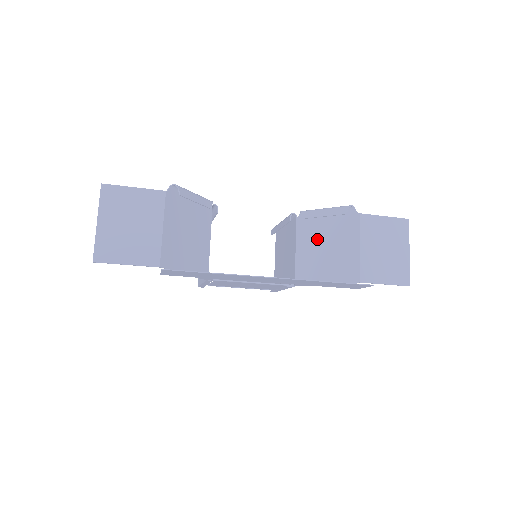
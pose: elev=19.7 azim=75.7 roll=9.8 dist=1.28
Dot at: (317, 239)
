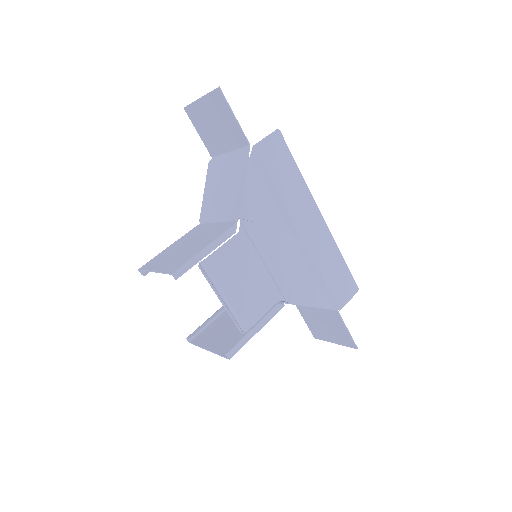
Dot at: occluded
